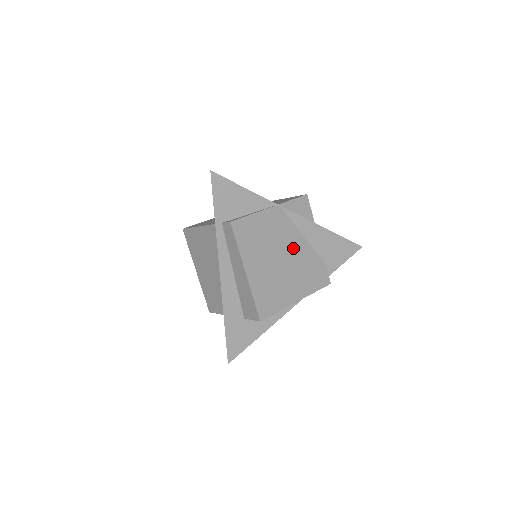
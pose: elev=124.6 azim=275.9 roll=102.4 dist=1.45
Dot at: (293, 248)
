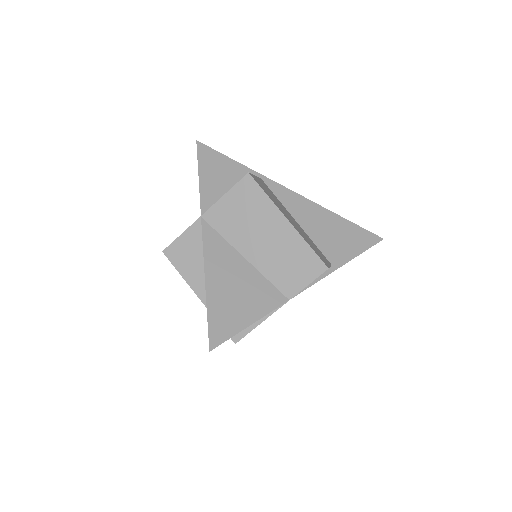
Dot at: occluded
